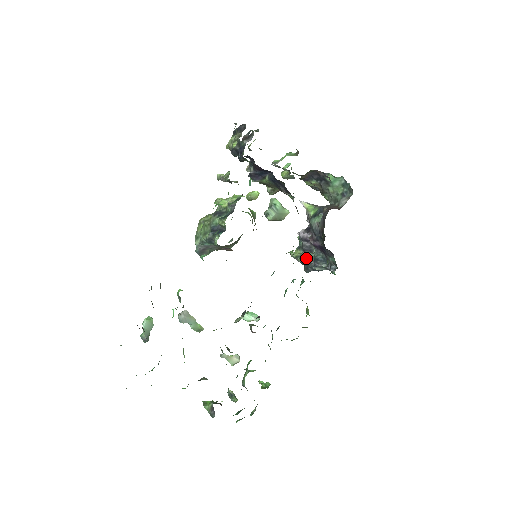
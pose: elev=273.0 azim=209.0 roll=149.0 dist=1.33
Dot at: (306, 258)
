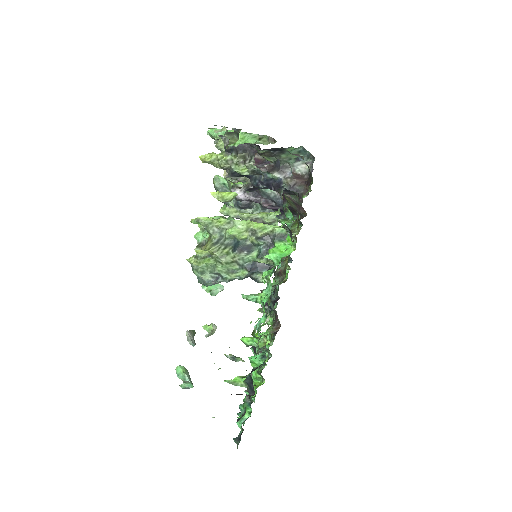
Dot at: occluded
